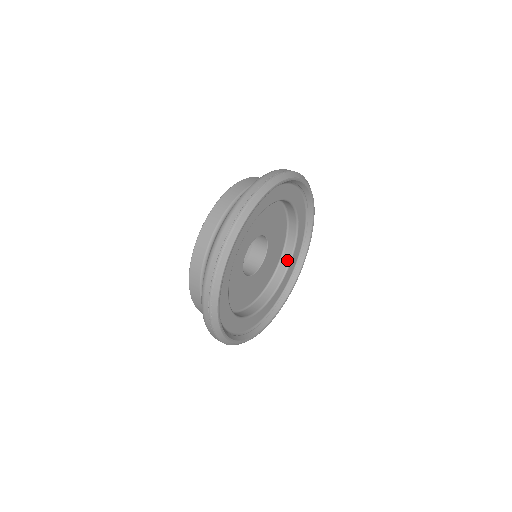
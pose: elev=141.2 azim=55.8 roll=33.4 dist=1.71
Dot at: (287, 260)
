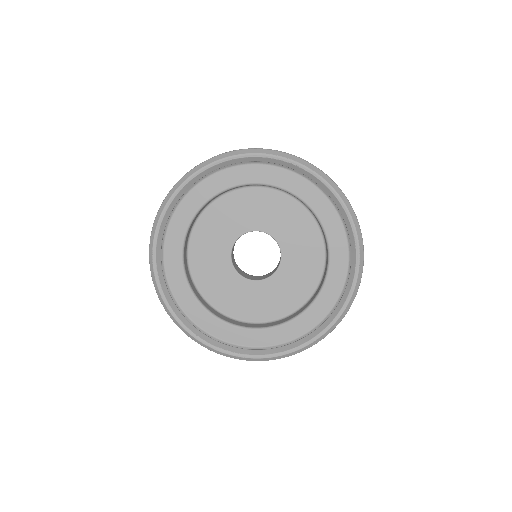
Dot at: (318, 291)
